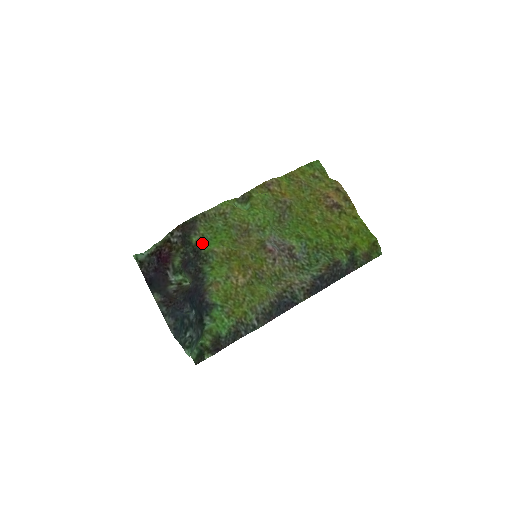
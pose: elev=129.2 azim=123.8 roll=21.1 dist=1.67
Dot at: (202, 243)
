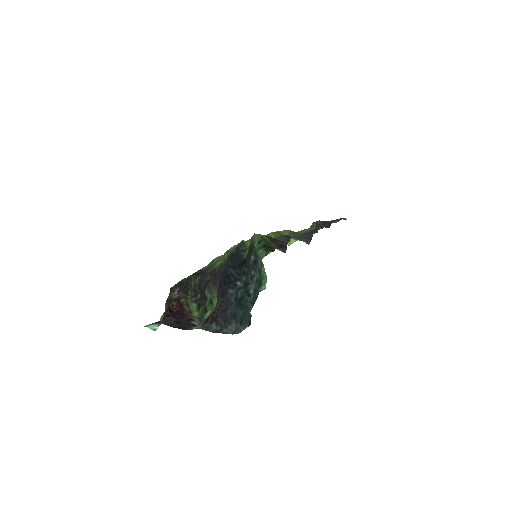
Dot at: occluded
